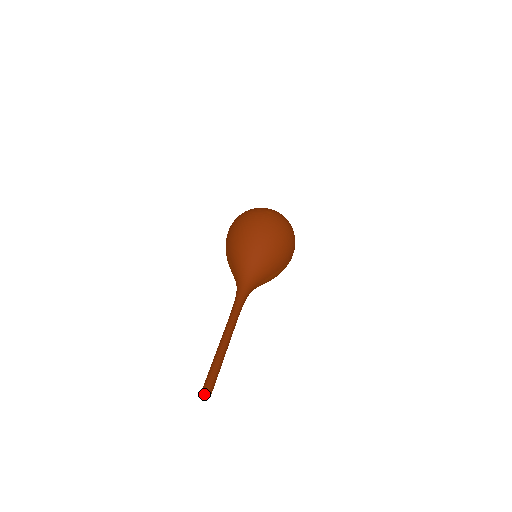
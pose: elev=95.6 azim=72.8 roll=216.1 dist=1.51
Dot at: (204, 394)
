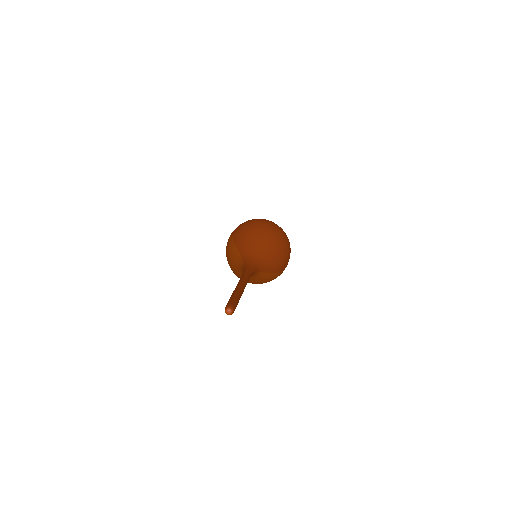
Dot at: (229, 308)
